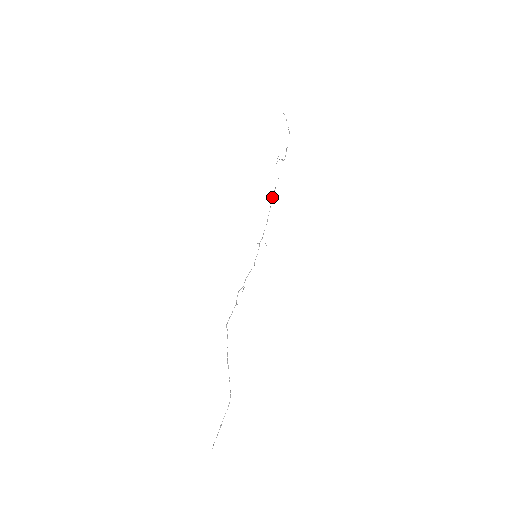
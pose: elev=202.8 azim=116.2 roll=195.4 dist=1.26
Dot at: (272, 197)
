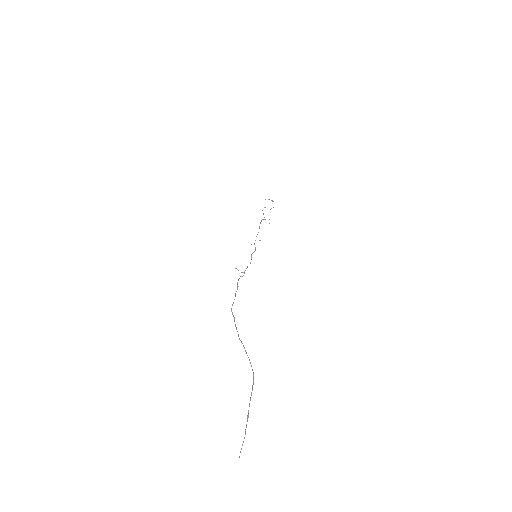
Dot at: (260, 222)
